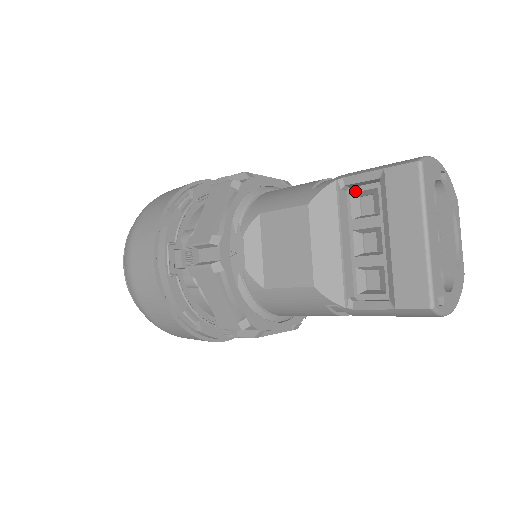
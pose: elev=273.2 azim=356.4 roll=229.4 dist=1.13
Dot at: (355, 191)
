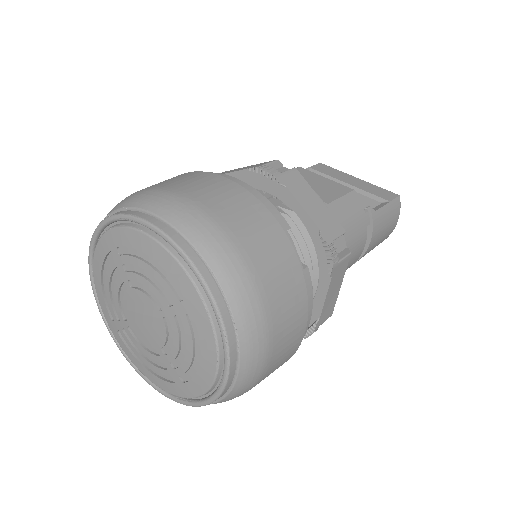
Dot at: occluded
